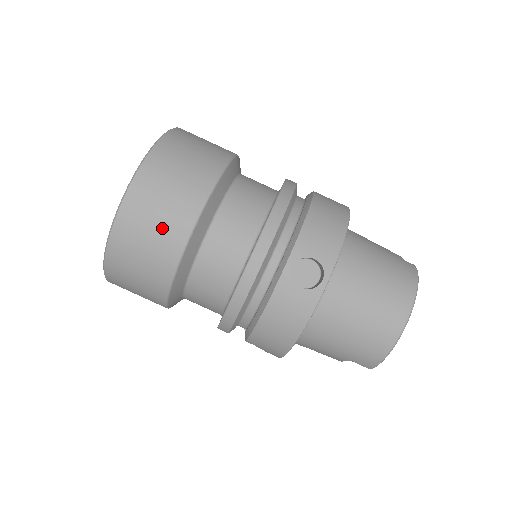
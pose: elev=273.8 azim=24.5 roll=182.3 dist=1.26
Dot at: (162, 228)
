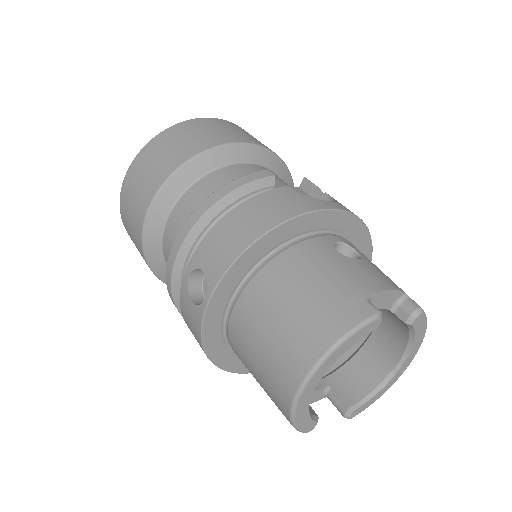
Dot at: (133, 219)
